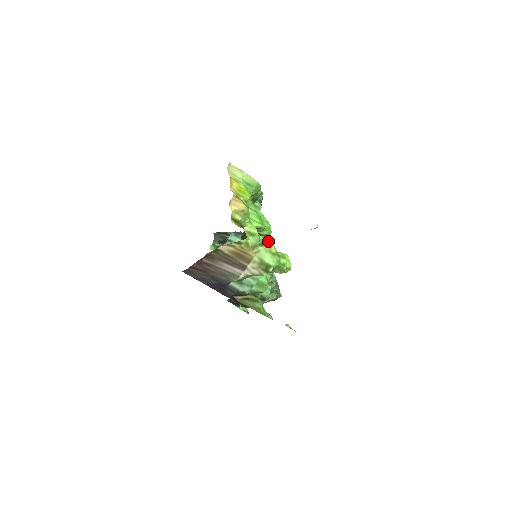
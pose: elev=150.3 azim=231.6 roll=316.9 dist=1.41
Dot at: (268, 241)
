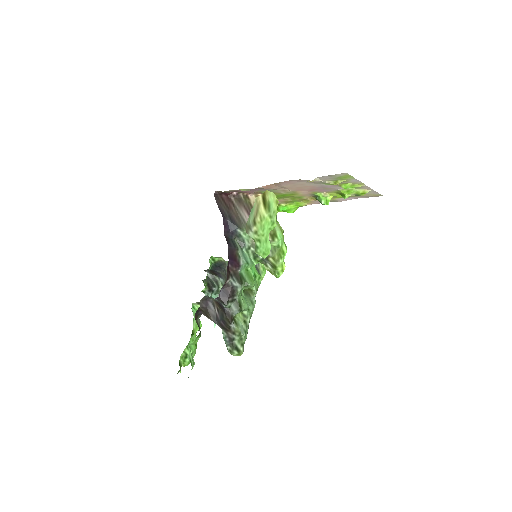
Dot at: occluded
